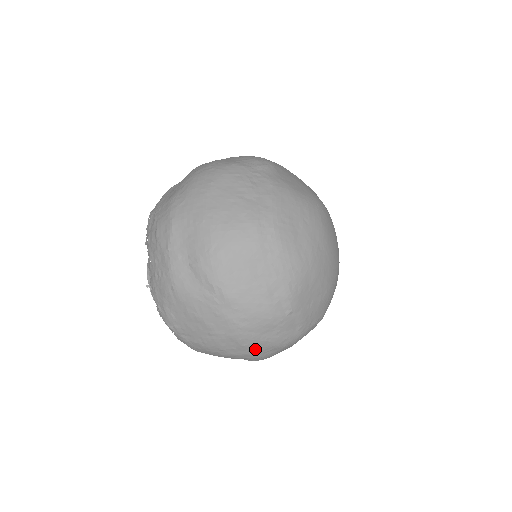
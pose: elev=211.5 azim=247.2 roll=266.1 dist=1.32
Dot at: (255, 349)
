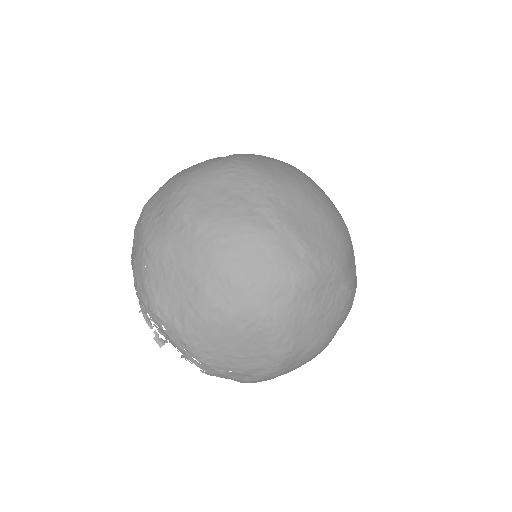
Dot at: (255, 291)
